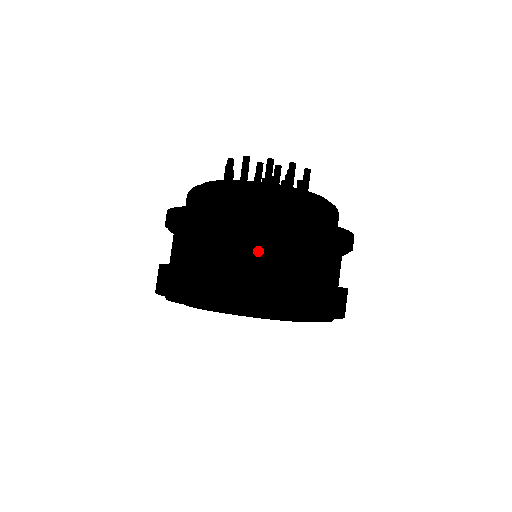
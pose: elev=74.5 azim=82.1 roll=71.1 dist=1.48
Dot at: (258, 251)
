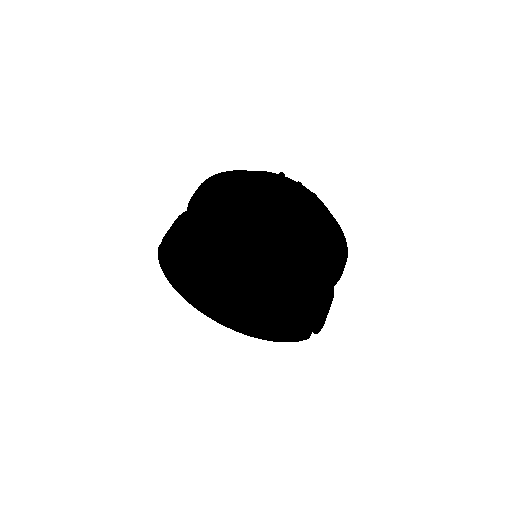
Dot at: (288, 217)
